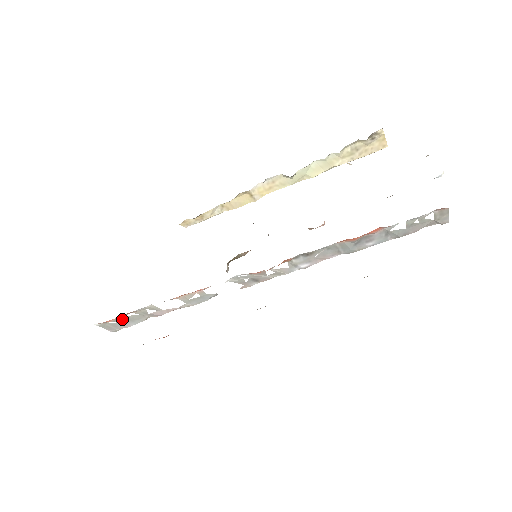
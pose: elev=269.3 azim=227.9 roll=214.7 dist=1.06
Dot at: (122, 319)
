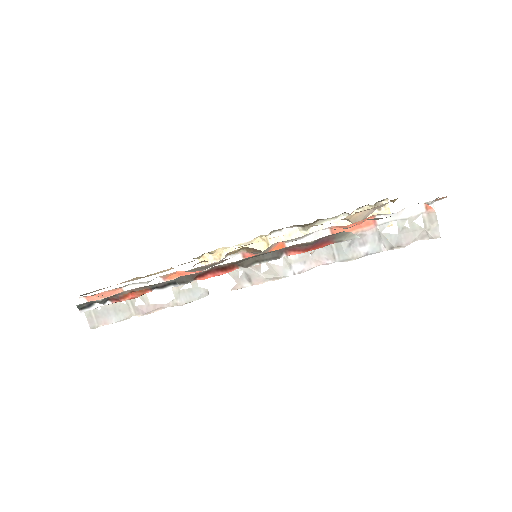
Dot at: (109, 305)
